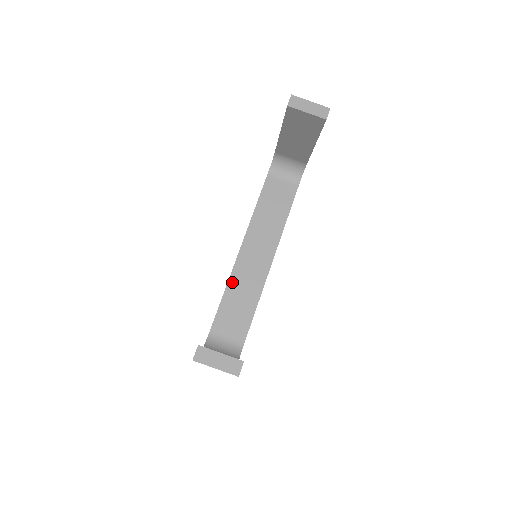
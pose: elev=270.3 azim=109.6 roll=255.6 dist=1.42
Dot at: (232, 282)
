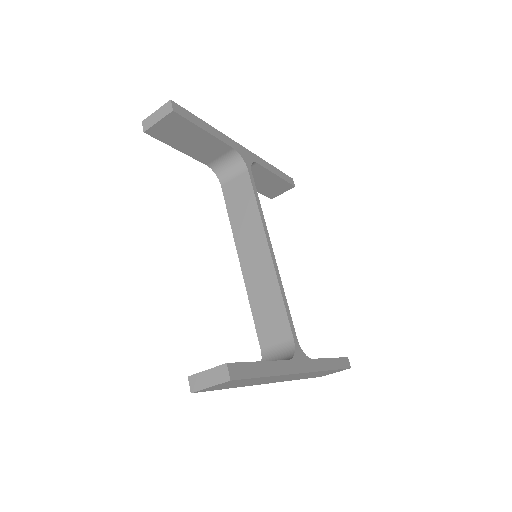
Dot at: (251, 294)
